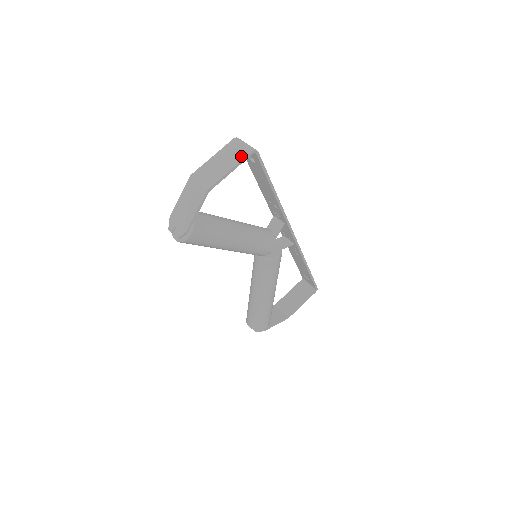
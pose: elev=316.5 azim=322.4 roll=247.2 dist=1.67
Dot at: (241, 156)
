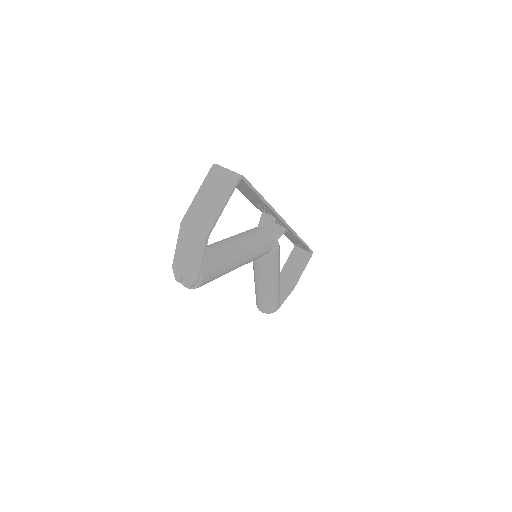
Dot at: (228, 188)
